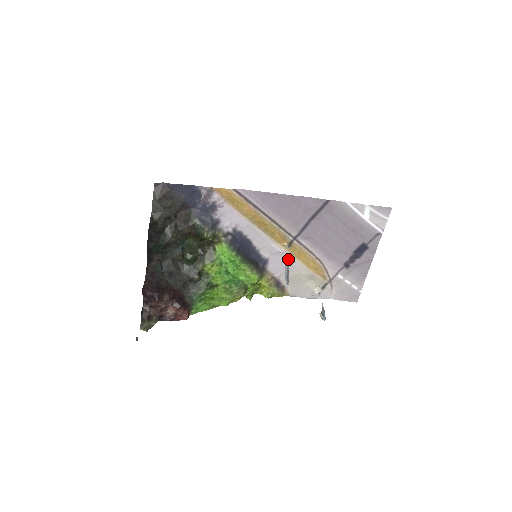
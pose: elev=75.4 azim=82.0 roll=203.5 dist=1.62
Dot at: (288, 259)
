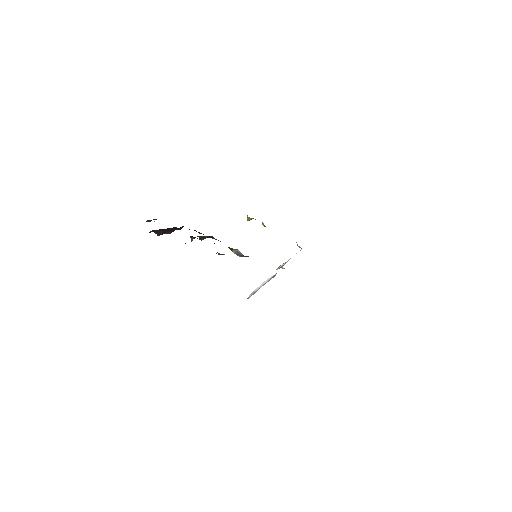
Dot at: occluded
